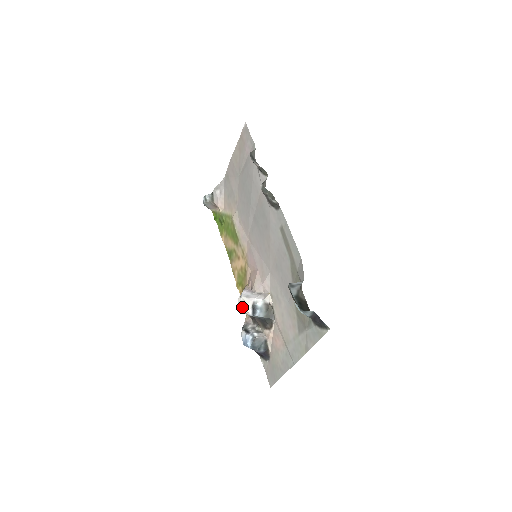
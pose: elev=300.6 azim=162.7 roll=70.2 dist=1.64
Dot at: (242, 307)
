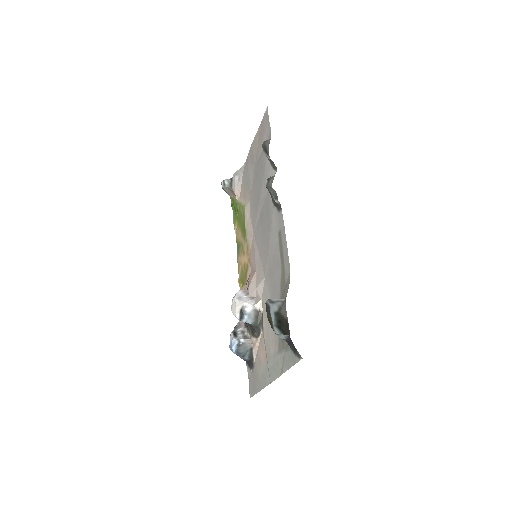
Dot at: (233, 308)
